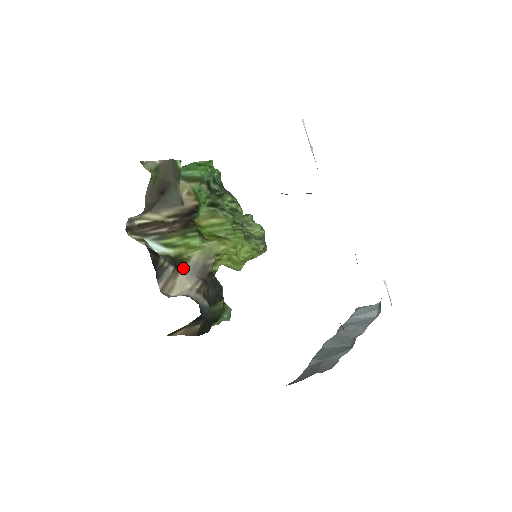
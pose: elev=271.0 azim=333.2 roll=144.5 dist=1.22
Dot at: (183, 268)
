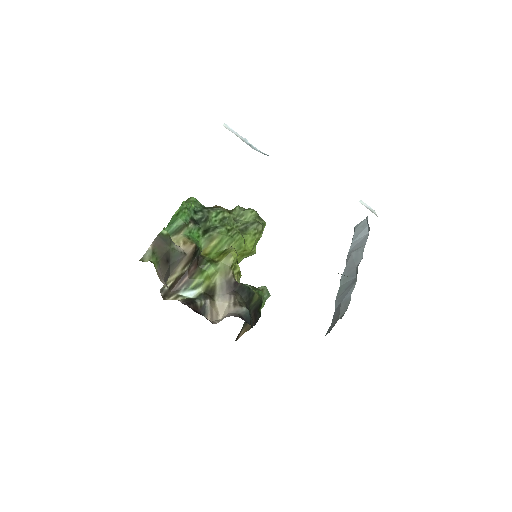
Dot at: (215, 294)
